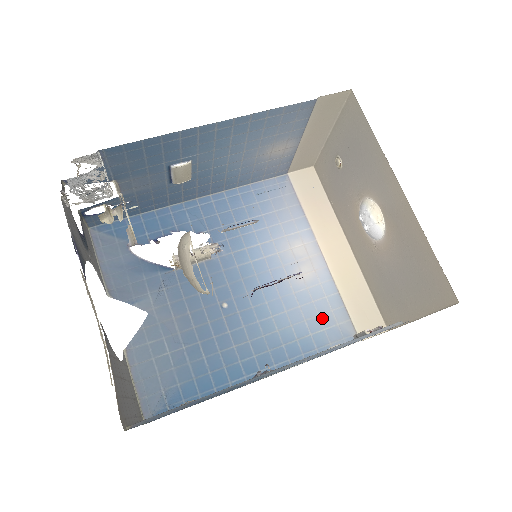
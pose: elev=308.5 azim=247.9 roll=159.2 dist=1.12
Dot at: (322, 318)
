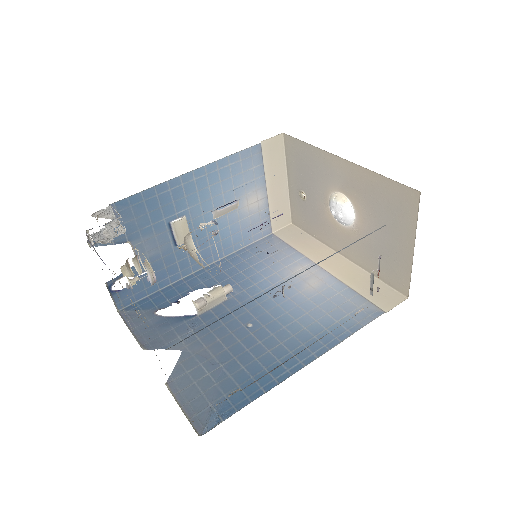
Dot at: (342, 308)
